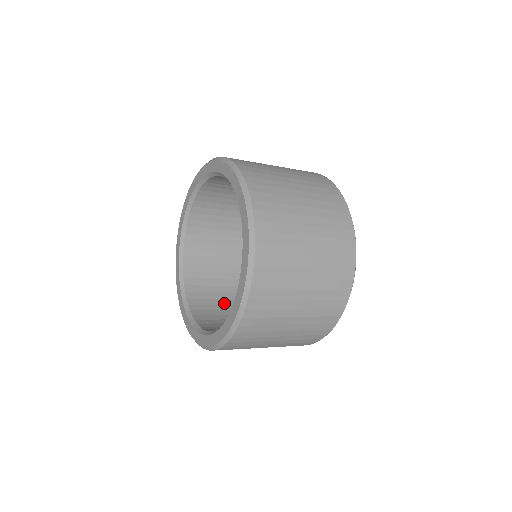
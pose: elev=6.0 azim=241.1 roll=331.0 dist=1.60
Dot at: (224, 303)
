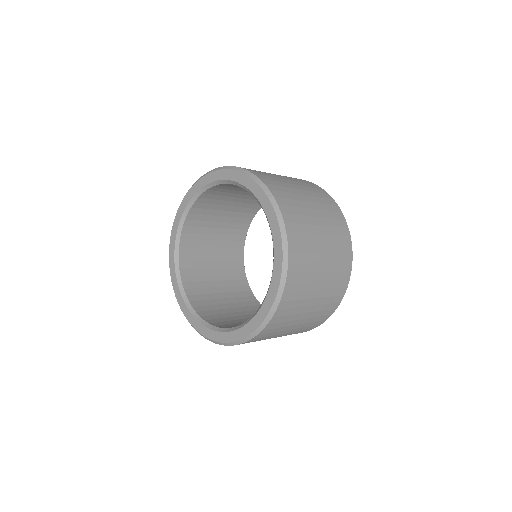
Dot at: occluded
